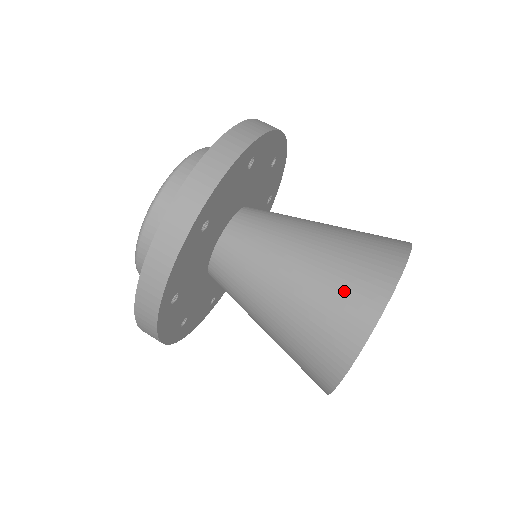
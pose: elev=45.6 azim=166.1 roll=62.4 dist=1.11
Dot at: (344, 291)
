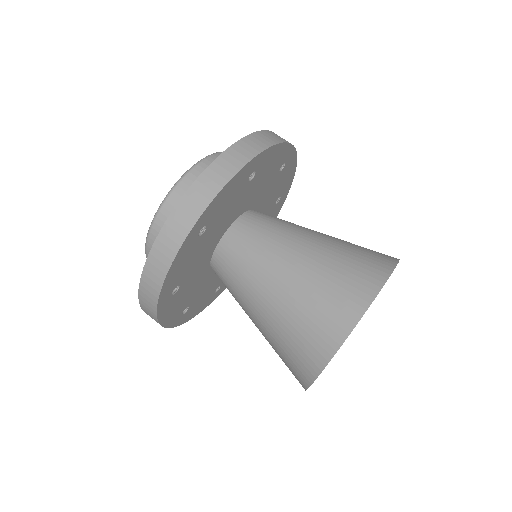
Dot at: (356, 259)
